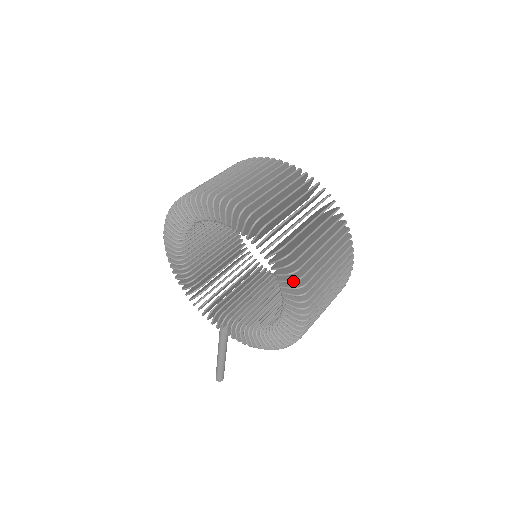
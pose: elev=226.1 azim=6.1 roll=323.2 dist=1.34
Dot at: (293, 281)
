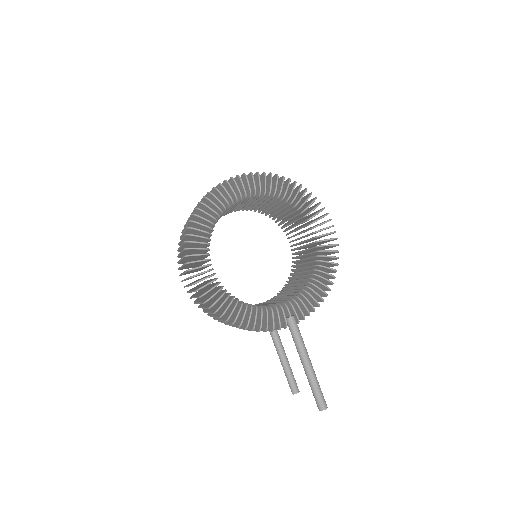
Dot at: (306, 190)
